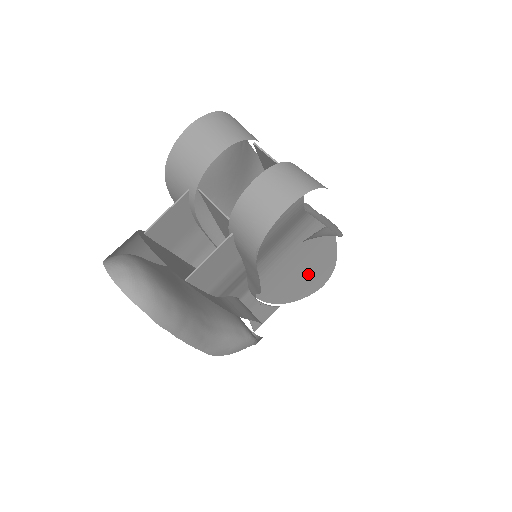
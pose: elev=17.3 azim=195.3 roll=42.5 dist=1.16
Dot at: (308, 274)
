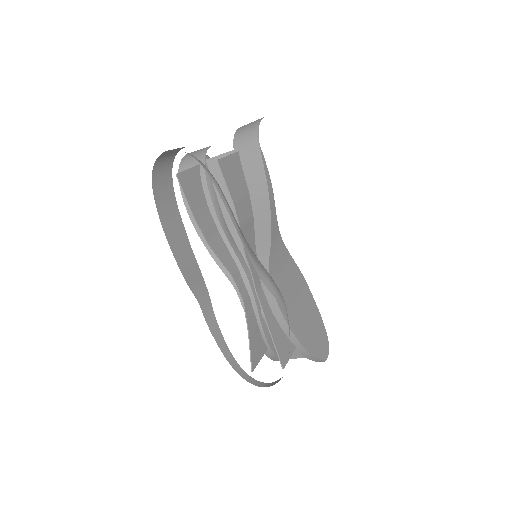
Dot at: (307, 327)
